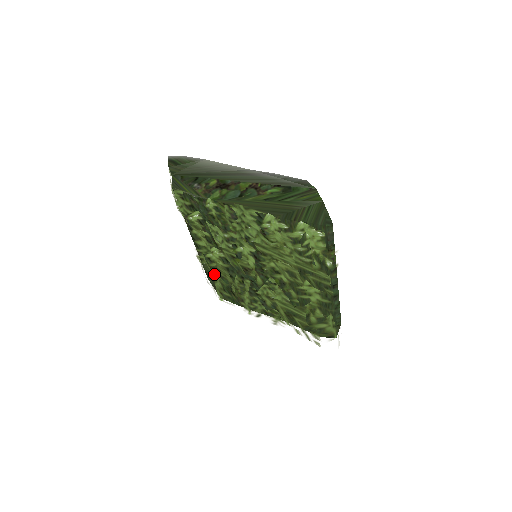
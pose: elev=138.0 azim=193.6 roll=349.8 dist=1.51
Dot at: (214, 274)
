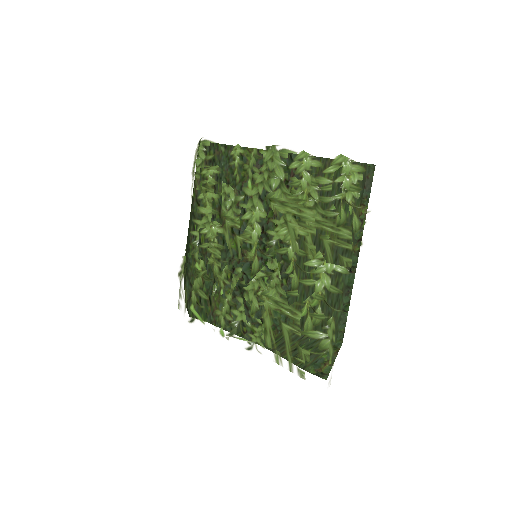
Dot at: (198, 269)
